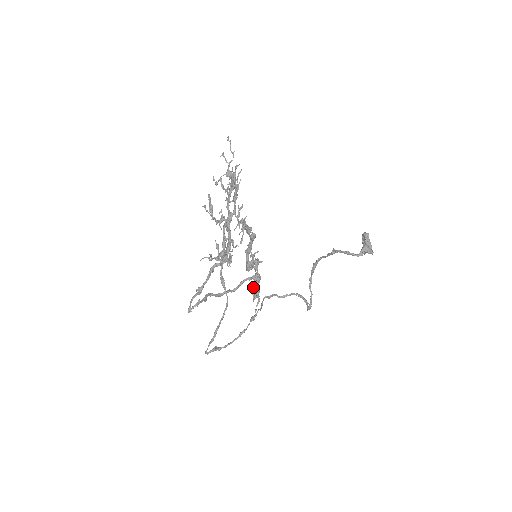
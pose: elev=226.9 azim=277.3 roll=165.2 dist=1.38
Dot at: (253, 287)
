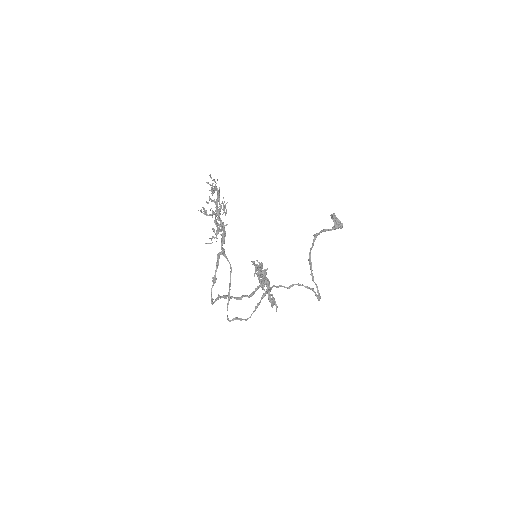
Dot at: occluded
